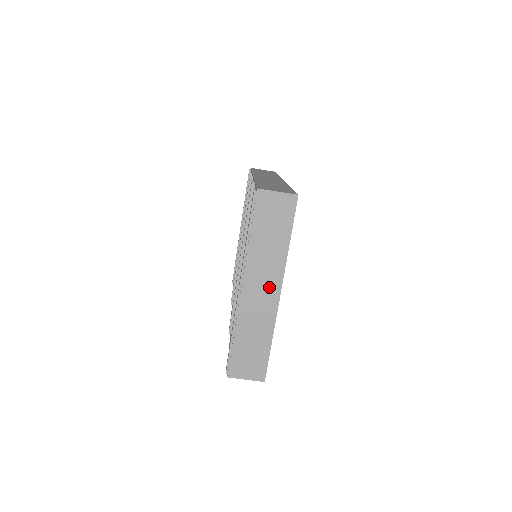
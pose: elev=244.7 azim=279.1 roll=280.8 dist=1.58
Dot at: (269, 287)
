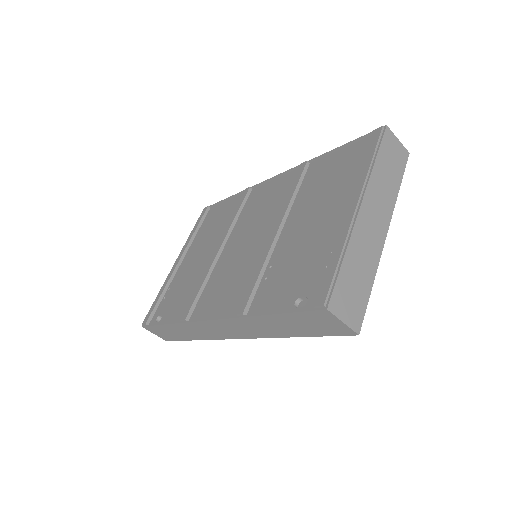
Dot at: (380, 220)
